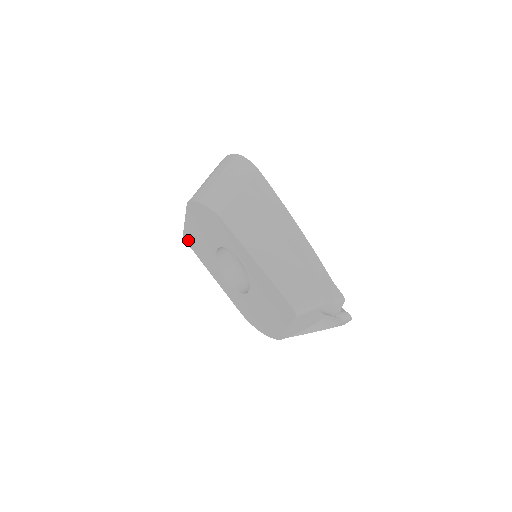
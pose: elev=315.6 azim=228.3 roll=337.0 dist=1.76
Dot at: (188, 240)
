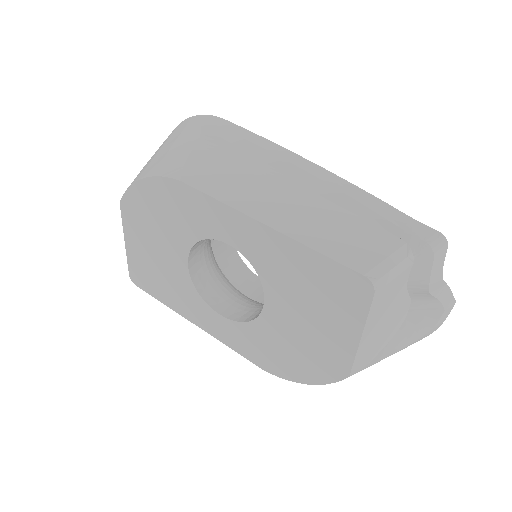
Dot at: (139, 280)
